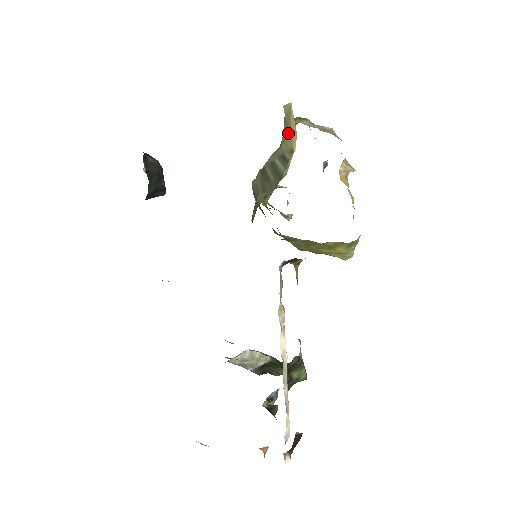
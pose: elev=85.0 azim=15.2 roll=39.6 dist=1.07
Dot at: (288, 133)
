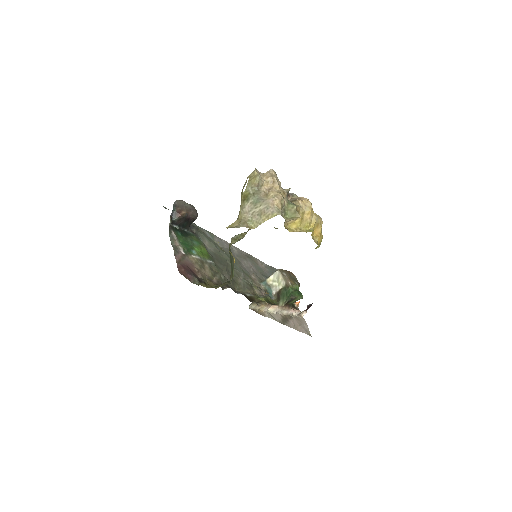
Dot at: occluded
